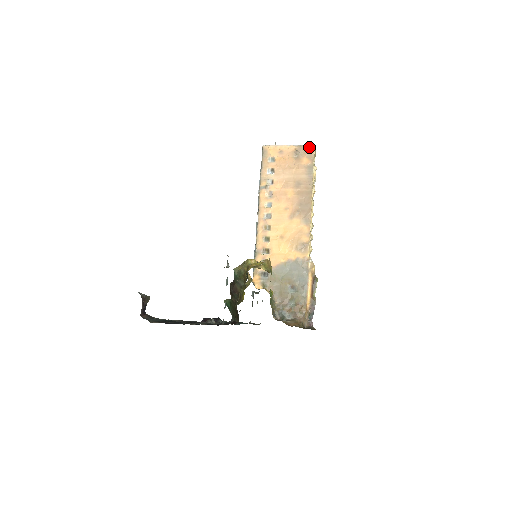
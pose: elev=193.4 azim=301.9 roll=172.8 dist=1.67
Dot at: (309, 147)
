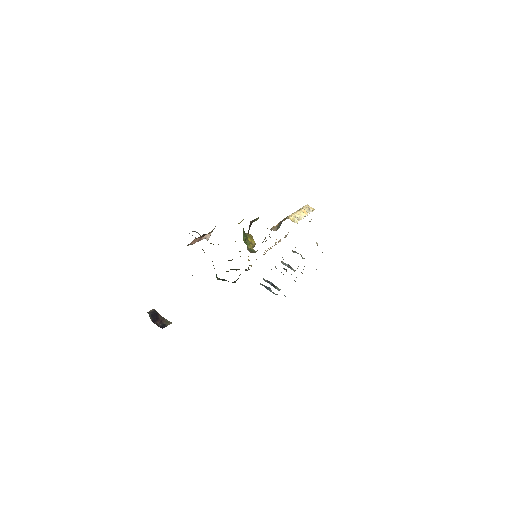
Dot at: occluded
